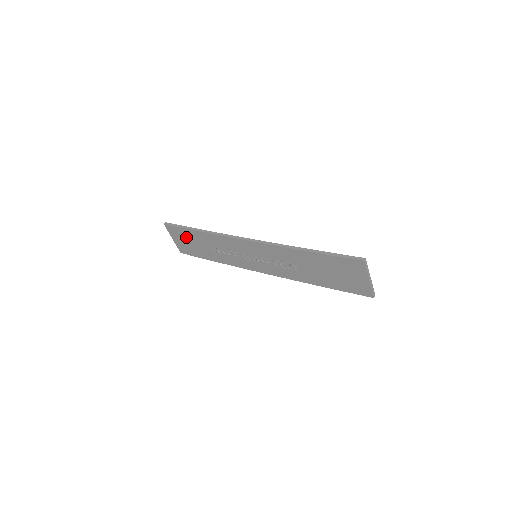
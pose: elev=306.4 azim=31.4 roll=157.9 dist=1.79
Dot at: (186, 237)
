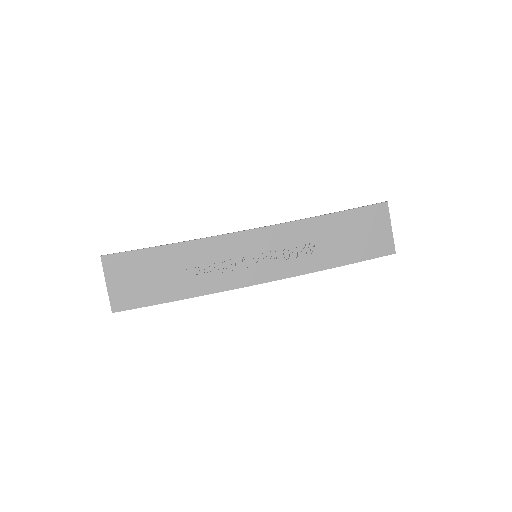
Dot at: (139, 268)
